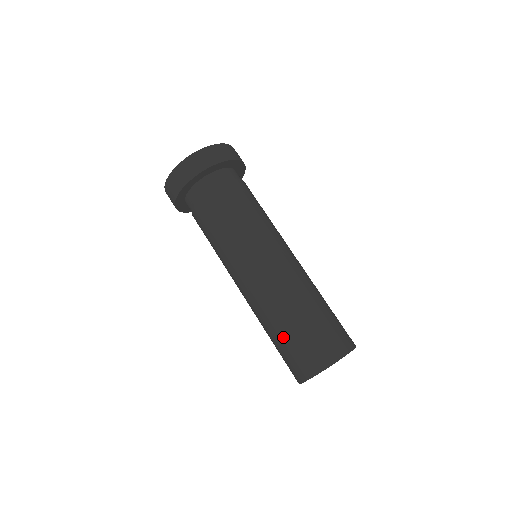
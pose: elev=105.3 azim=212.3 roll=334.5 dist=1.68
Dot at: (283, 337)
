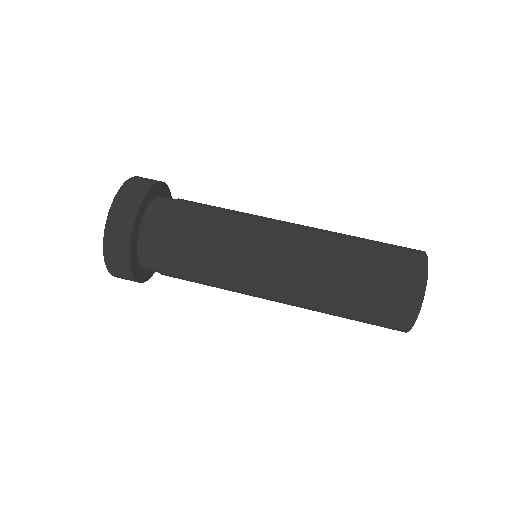
Dot at: (356, 305)
